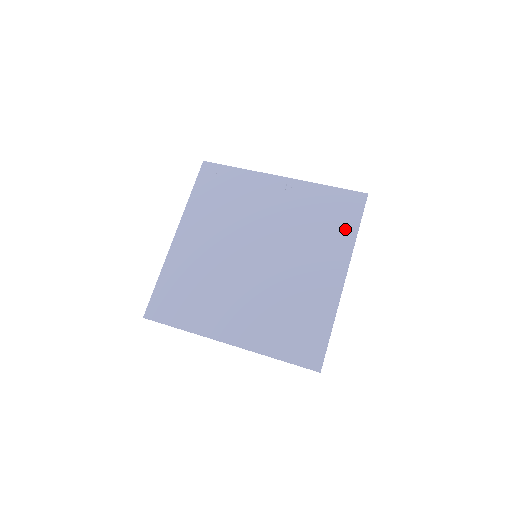
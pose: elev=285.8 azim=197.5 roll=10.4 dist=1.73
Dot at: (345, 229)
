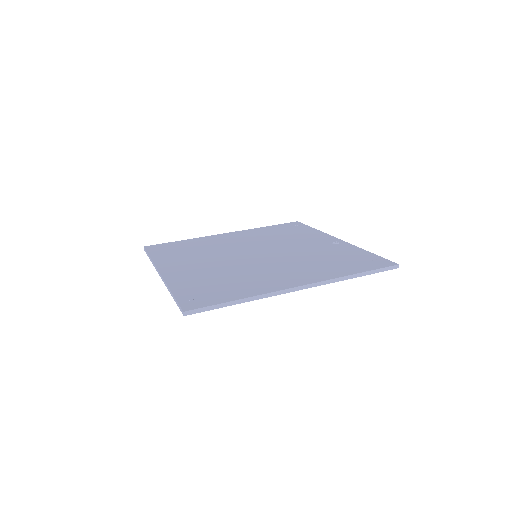
Dot at: (346, 269)
